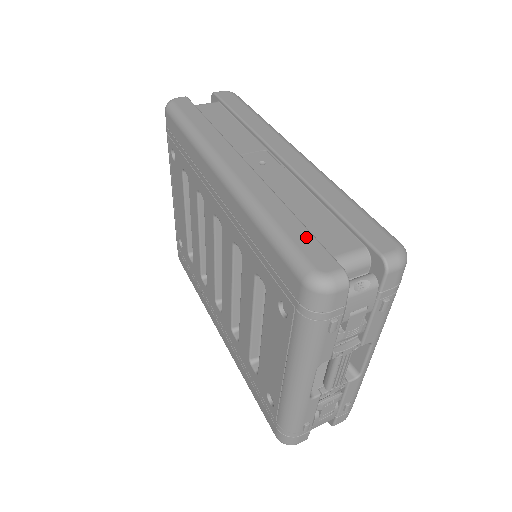
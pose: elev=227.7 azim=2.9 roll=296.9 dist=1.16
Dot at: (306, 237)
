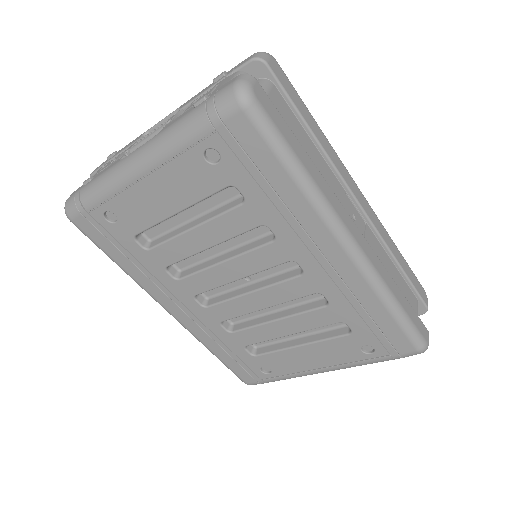
Dot at: (413, 312)
